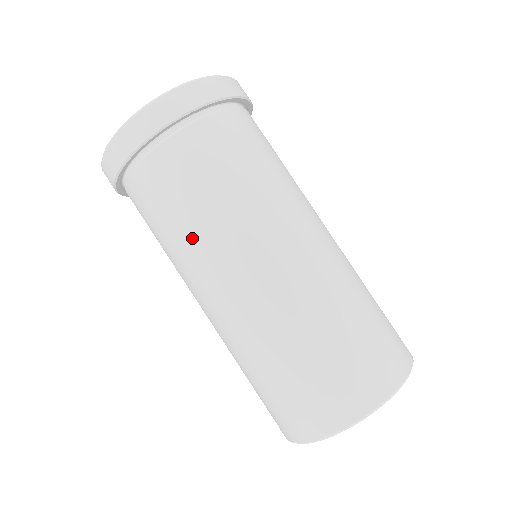
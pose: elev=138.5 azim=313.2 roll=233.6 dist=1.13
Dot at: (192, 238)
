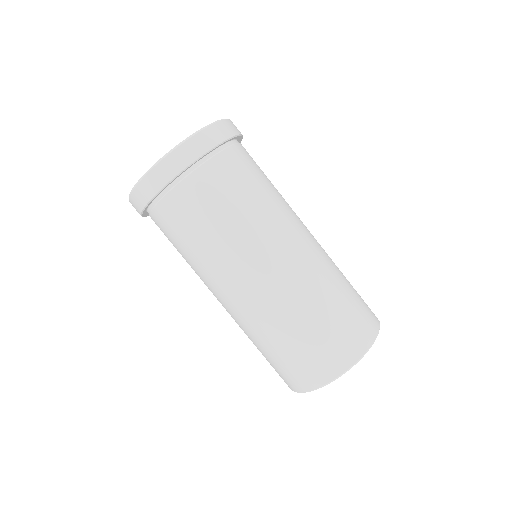
Dot at: (259, 213)
